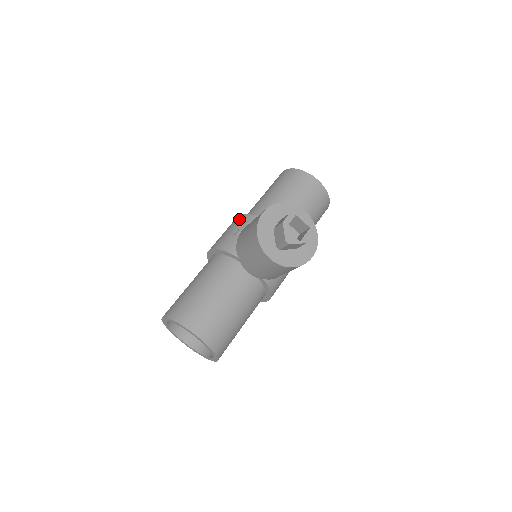
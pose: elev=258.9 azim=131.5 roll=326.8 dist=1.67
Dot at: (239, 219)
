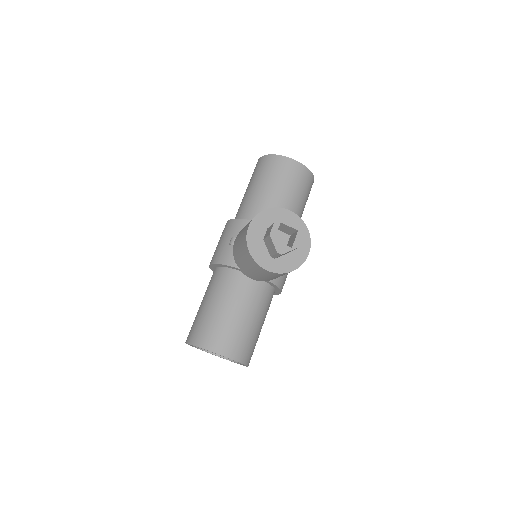
Dot at: (229, 226)
